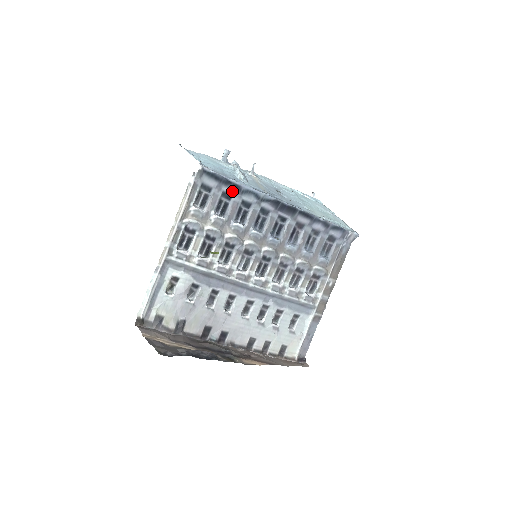
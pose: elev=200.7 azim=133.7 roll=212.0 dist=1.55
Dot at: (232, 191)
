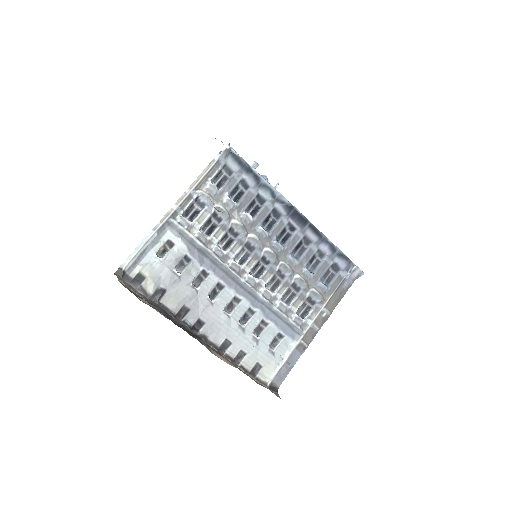
Dot at: (251, 181)
